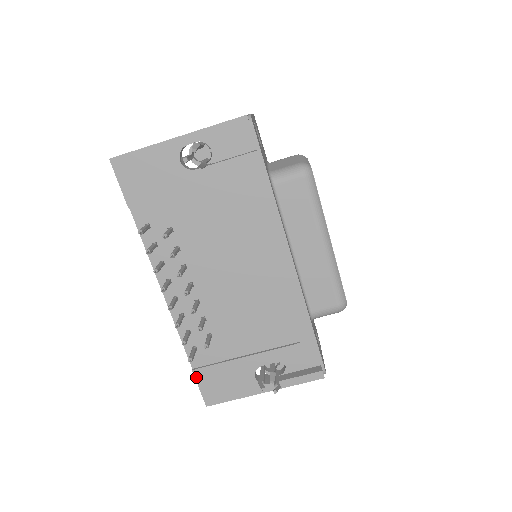
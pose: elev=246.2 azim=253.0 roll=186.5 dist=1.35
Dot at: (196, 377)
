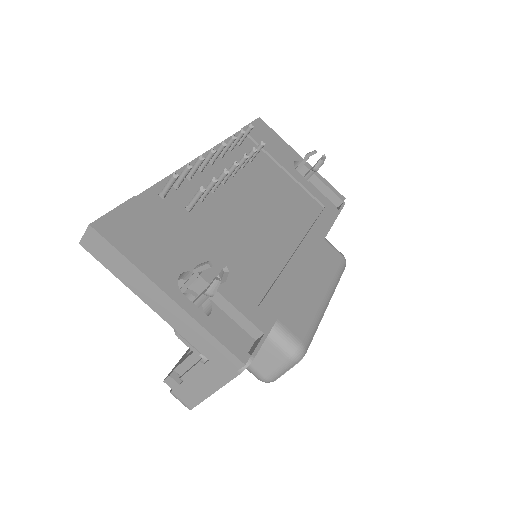
Dot at: (128, 202)
